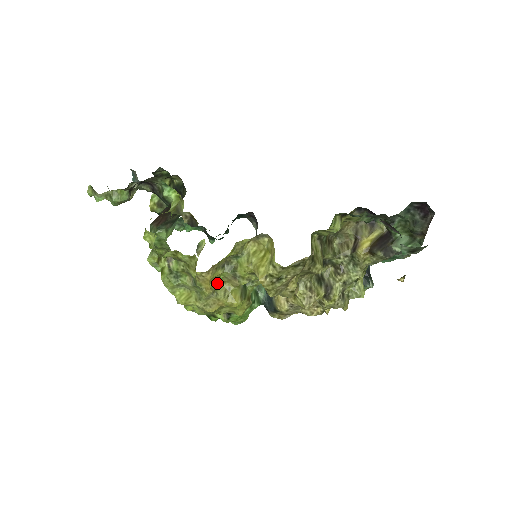
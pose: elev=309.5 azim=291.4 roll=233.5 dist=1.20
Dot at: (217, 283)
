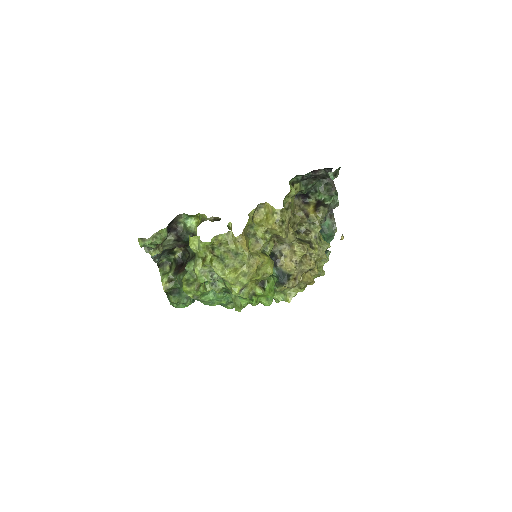
Dot at: (249, 250)
